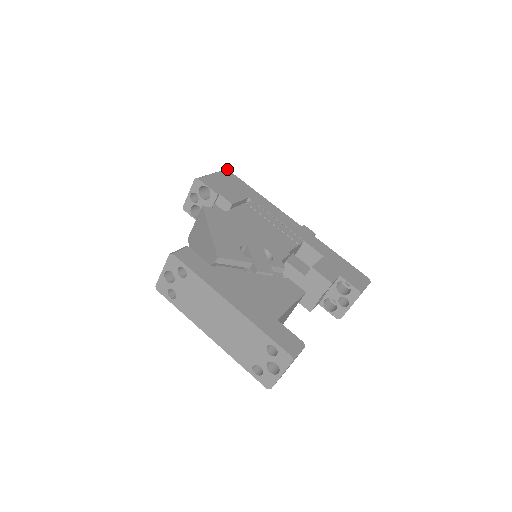
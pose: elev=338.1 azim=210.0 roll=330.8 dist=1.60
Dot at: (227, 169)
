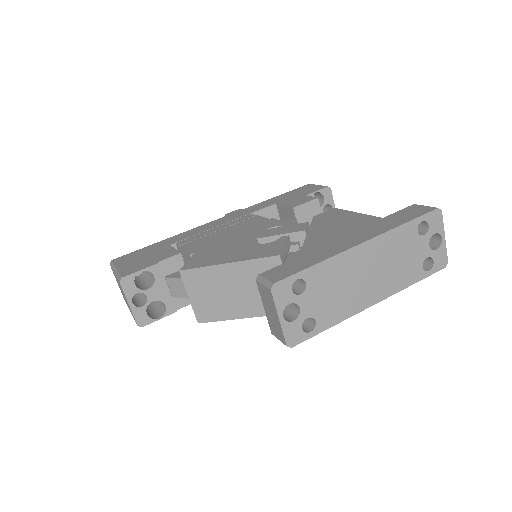
Dot at: (111, 260)
